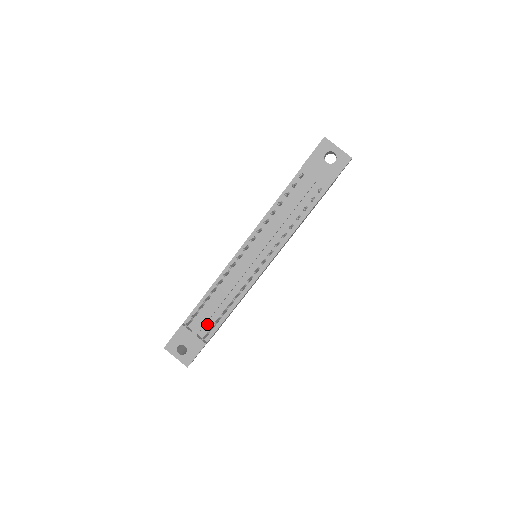
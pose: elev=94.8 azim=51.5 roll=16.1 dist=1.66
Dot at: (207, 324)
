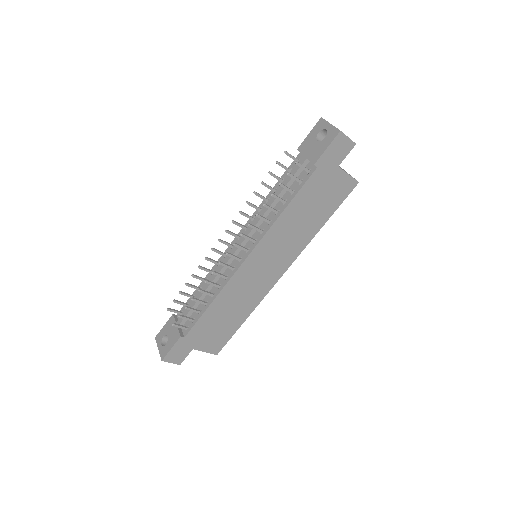
Dot at: (190, 317)
